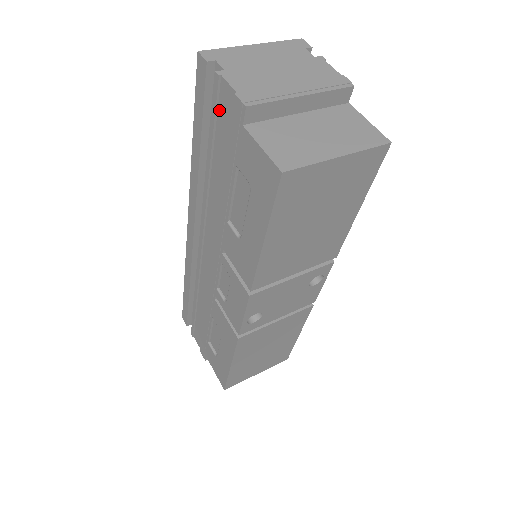
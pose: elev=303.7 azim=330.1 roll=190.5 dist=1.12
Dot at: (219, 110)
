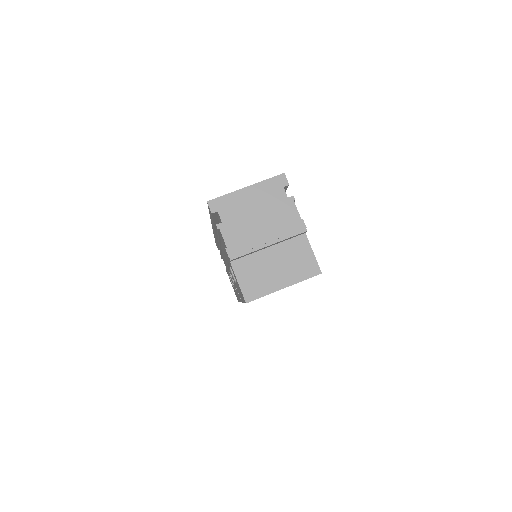
Dot at: (220, 234)
